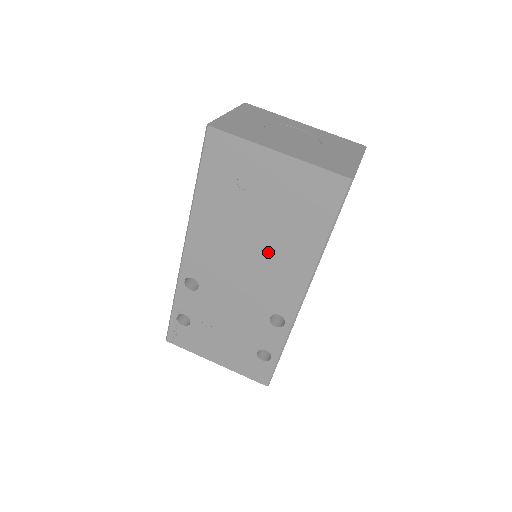
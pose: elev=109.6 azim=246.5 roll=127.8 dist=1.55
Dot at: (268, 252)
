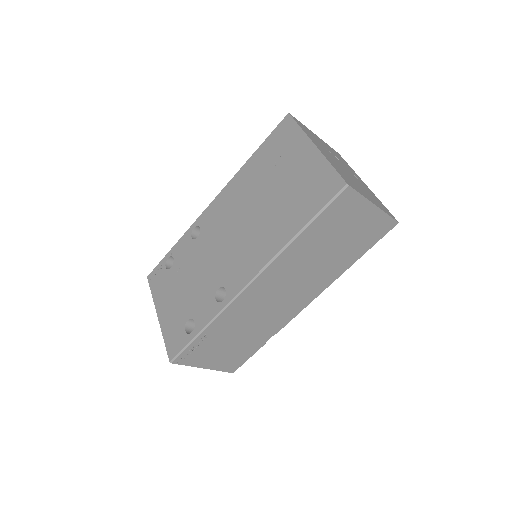
Dot at: (257, 226)
